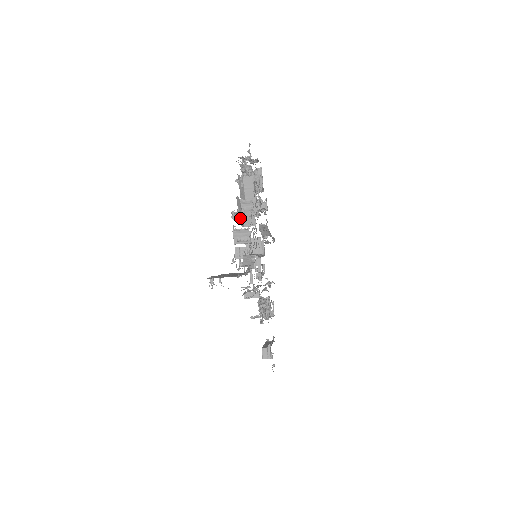
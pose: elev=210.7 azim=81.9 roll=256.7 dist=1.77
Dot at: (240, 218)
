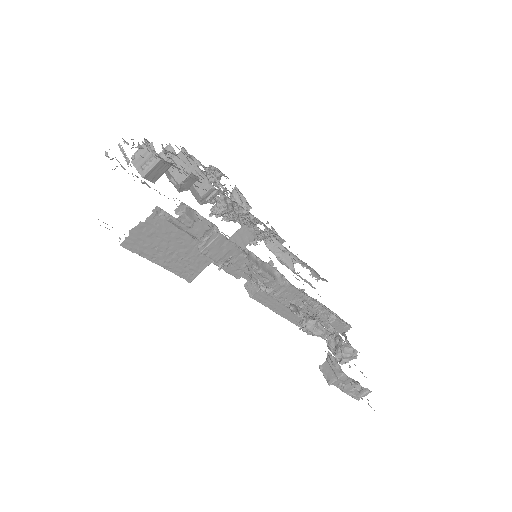
Dot at: occluded
